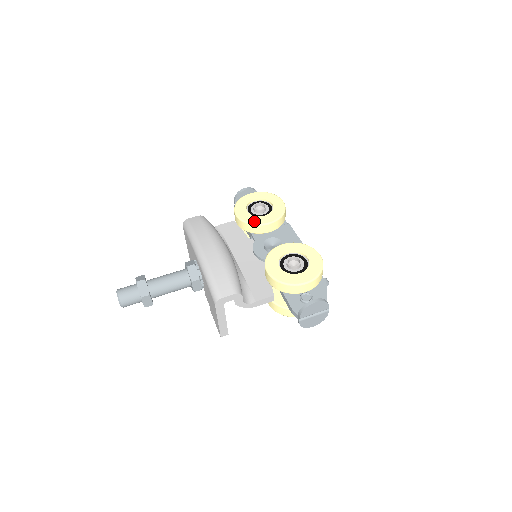
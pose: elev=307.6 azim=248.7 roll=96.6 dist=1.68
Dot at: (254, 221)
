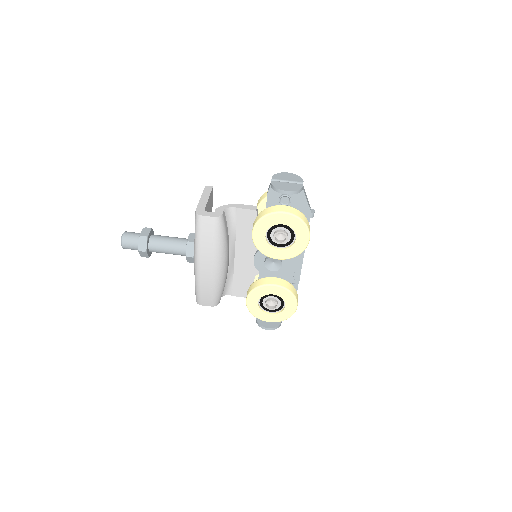
Dot at: (265, 251)
